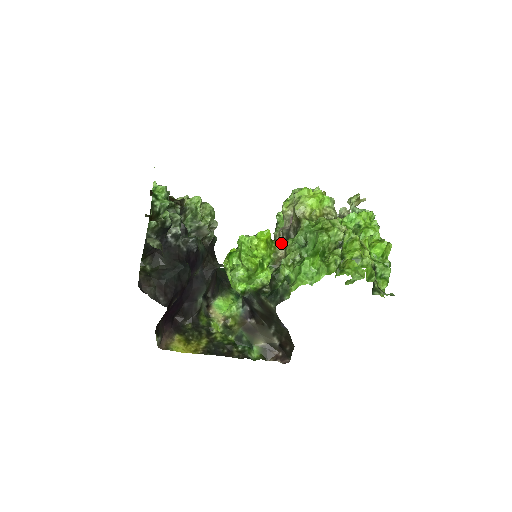
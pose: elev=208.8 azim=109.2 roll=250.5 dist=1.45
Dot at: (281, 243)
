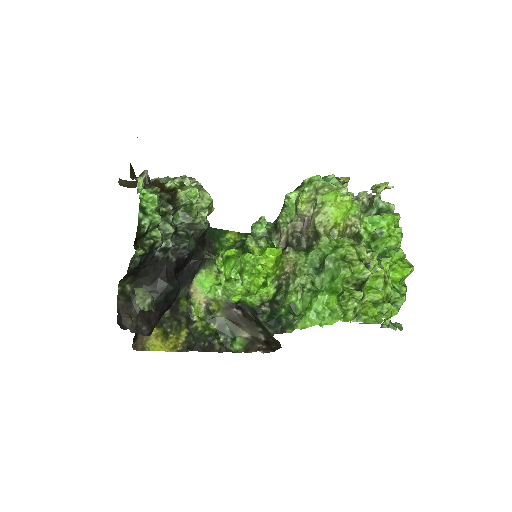
Dot at: (291, 257)
